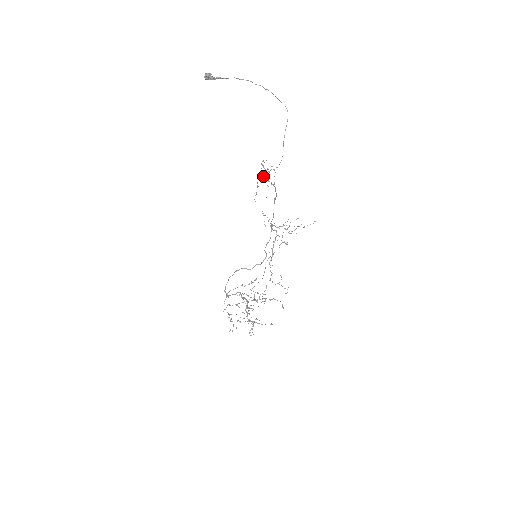
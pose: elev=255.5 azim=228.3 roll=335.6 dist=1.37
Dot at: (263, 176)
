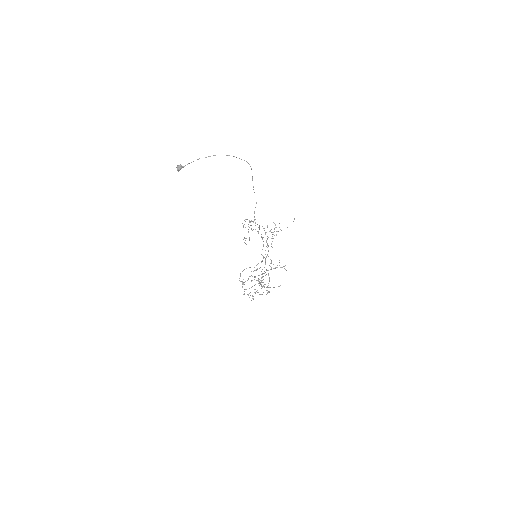
Dot at: occluded
